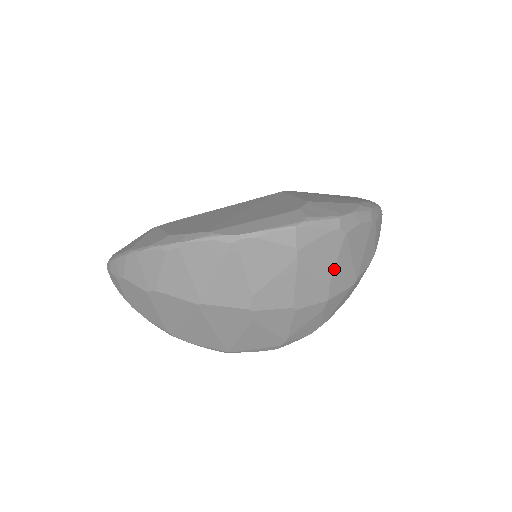
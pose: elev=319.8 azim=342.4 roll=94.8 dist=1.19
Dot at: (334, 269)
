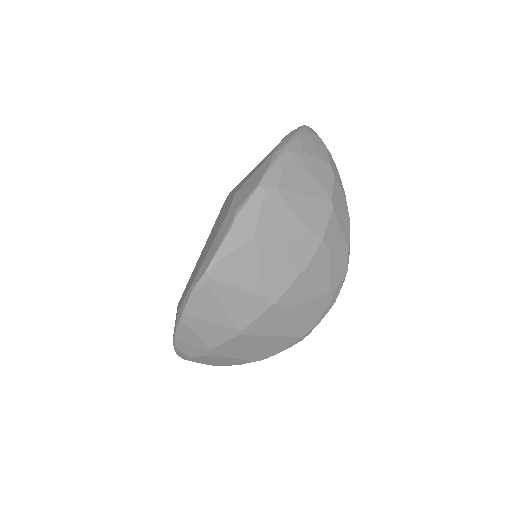
Dot at: (298, 218)
